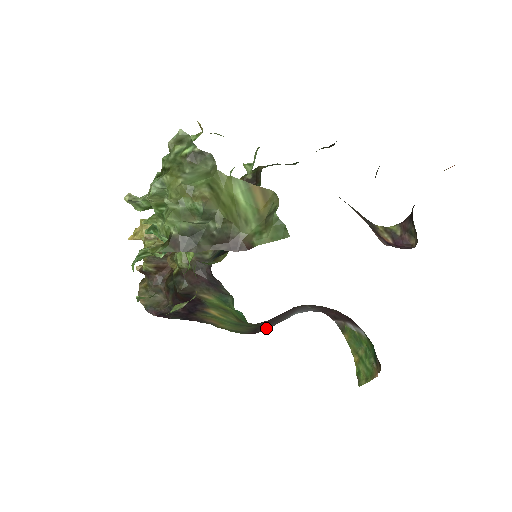
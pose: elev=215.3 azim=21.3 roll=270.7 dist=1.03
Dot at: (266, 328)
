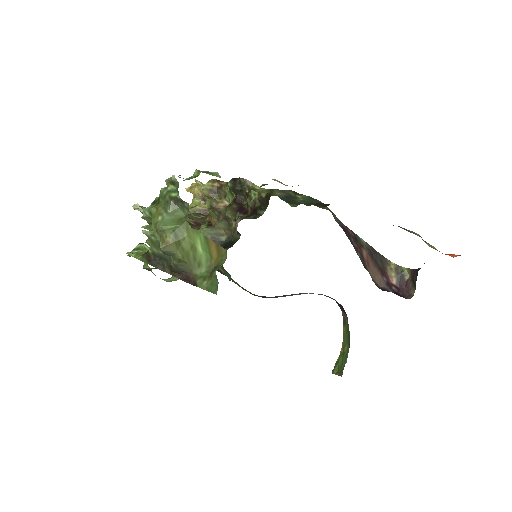
Dot at: (273, 297)
